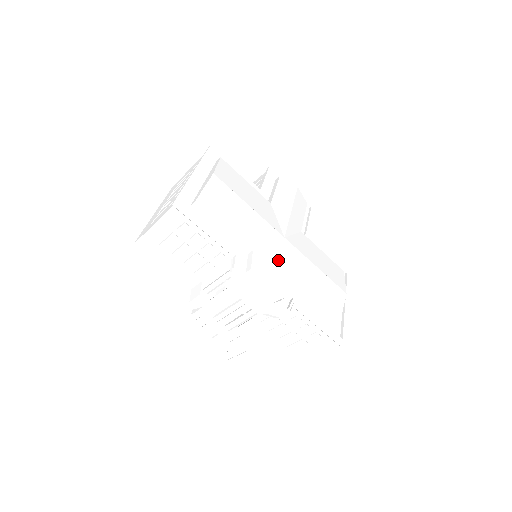
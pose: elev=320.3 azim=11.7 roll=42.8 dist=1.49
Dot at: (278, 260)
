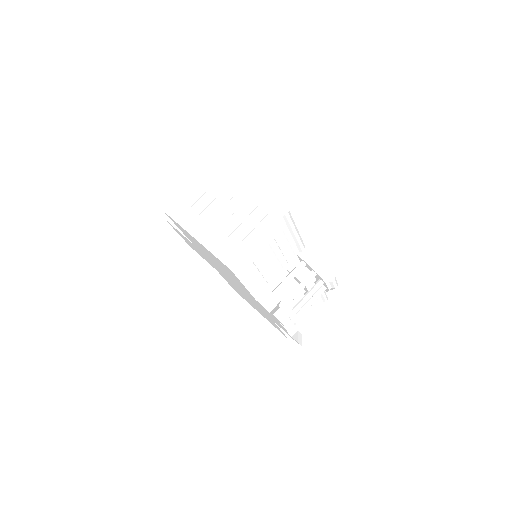
Dot at: occluded
